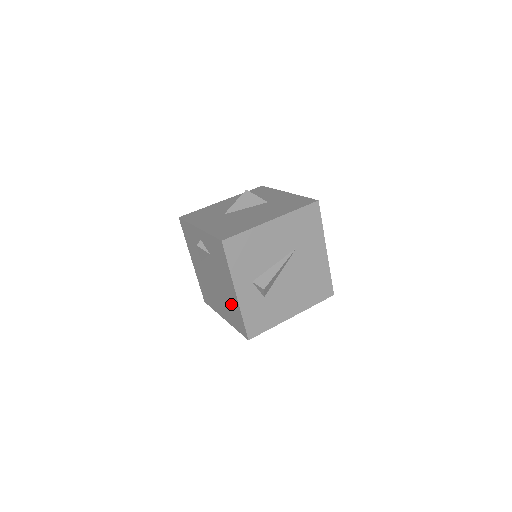
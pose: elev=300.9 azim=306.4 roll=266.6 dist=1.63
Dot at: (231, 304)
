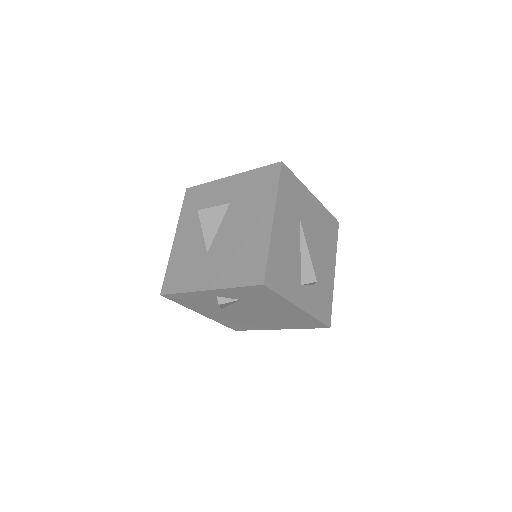
Dot at: (292, 318)
